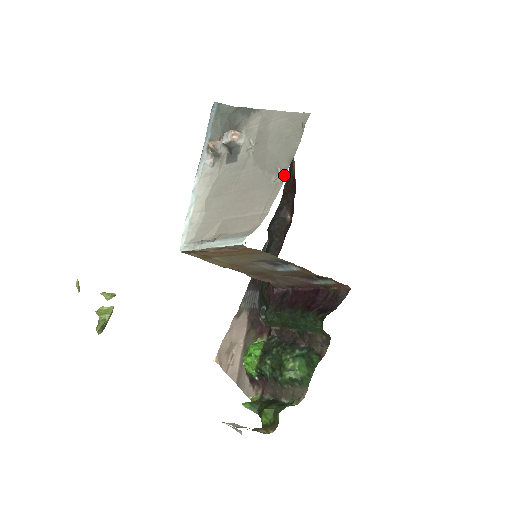
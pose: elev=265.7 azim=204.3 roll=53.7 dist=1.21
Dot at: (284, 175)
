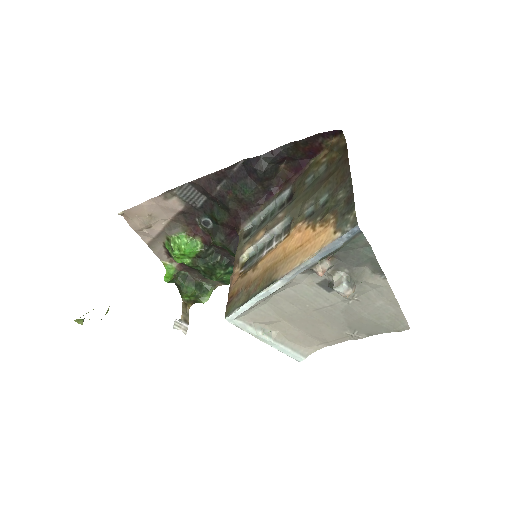
Dot at: (357, 339)
